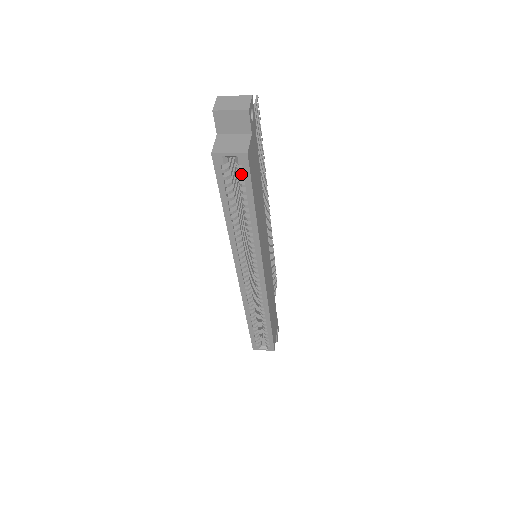
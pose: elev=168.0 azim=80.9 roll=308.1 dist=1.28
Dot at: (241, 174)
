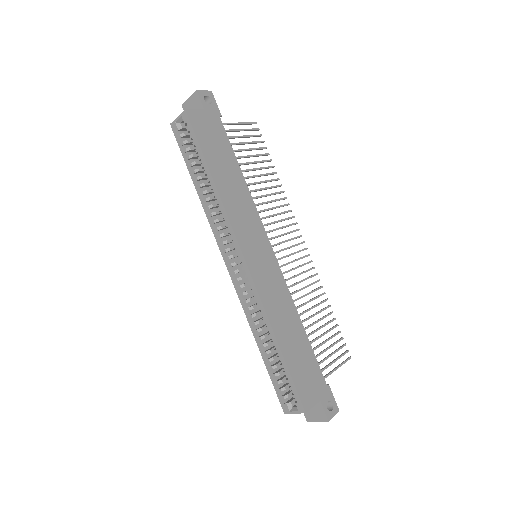
Dot at: (192, 135)
